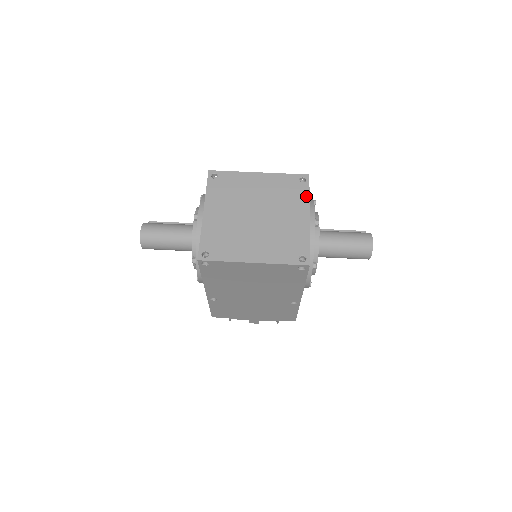
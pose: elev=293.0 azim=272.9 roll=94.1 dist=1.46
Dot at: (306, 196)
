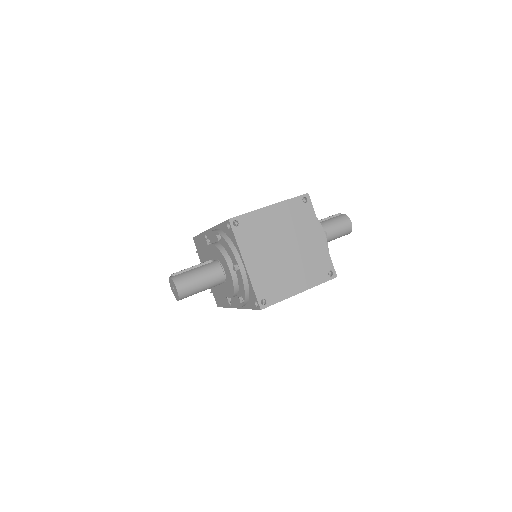
Dot at: (313, 216)
